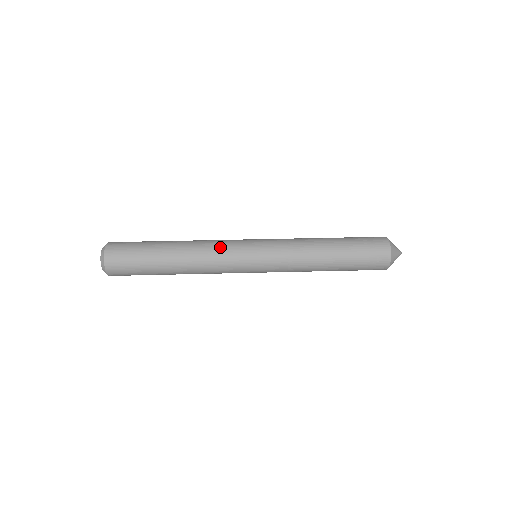
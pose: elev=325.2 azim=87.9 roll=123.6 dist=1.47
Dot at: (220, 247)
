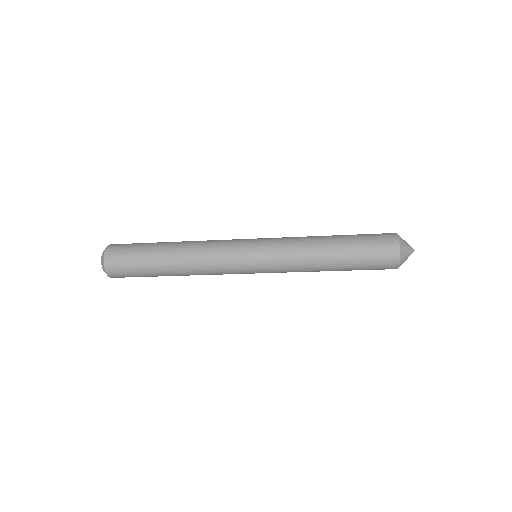
Dot at: occluded
